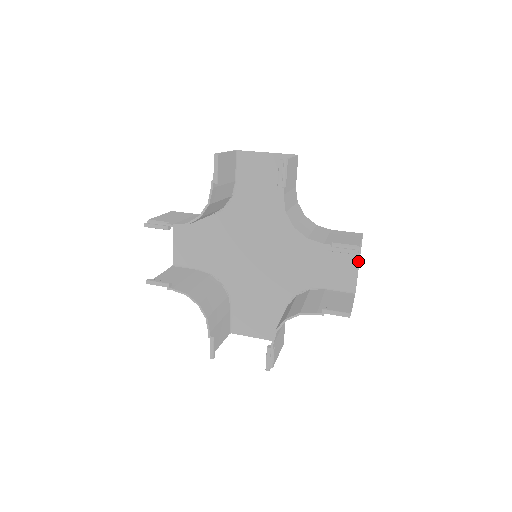
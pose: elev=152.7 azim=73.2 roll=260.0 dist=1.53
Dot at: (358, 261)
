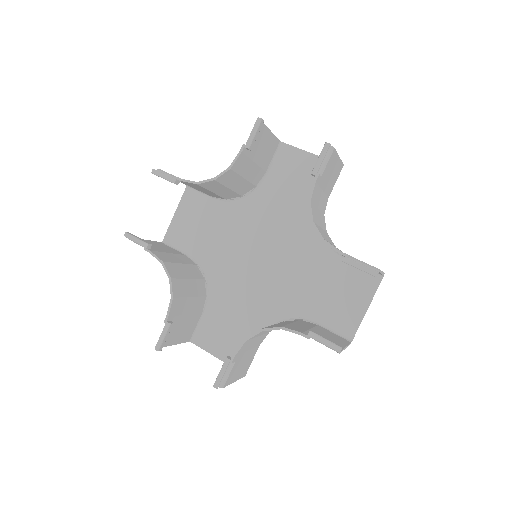
Dot at: (368, 304)
